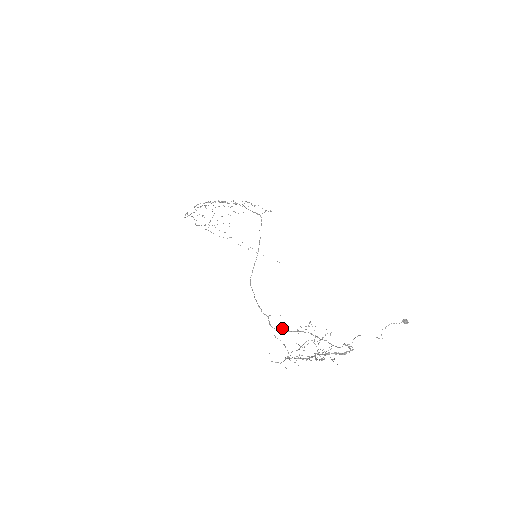
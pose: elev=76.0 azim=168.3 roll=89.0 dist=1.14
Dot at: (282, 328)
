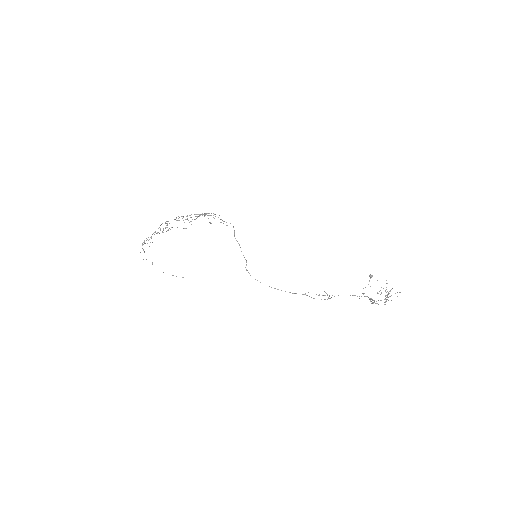
Dot at: occluded
